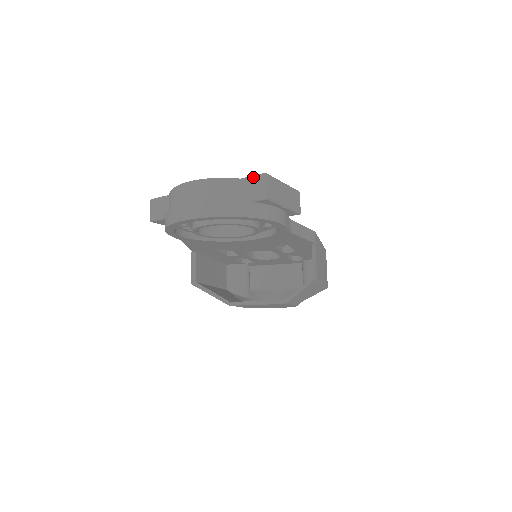
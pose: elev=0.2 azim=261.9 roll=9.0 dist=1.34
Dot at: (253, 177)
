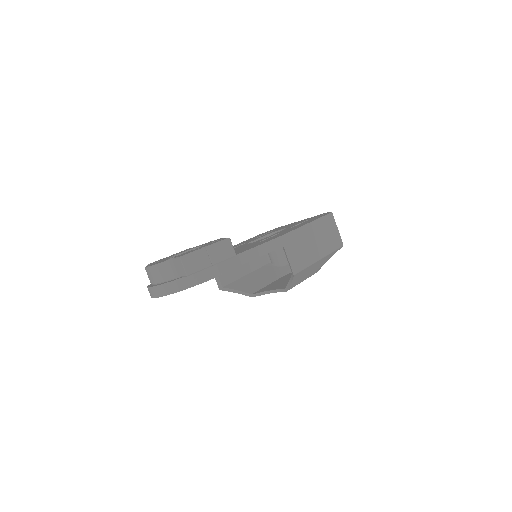
Dot at: (176, 259)
